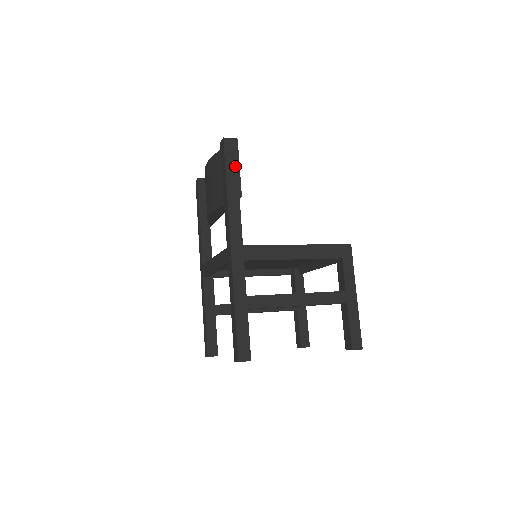
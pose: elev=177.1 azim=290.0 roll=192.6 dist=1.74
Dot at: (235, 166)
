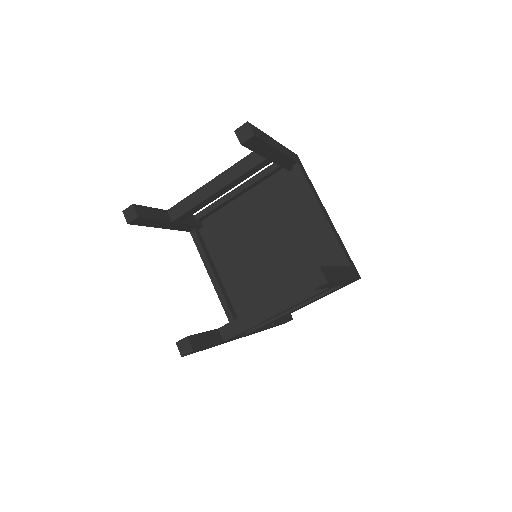
Dot at: occluded
